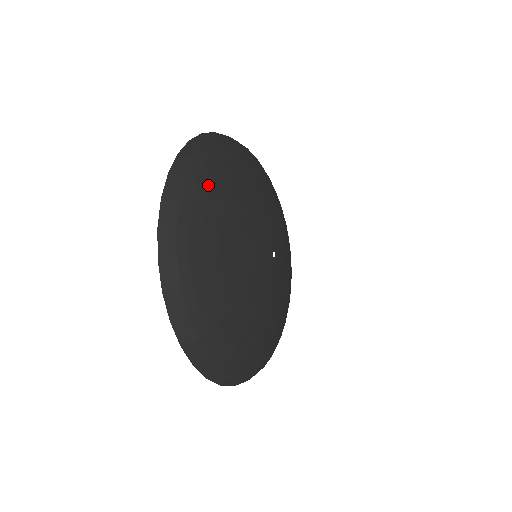
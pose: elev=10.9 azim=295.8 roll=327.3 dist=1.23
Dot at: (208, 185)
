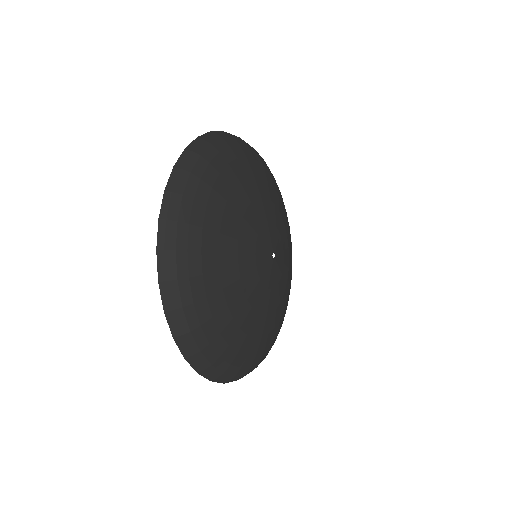
Dot at: (208, 313)
